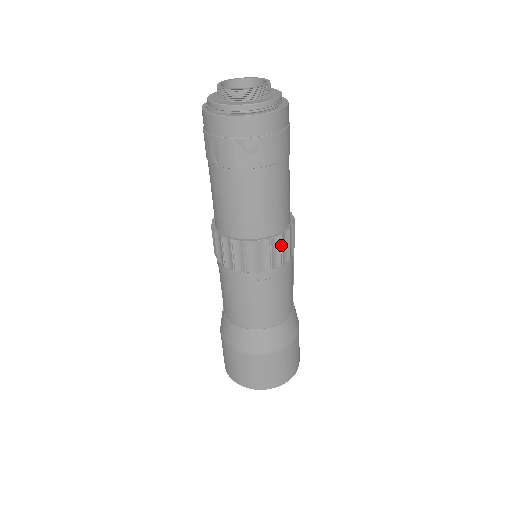
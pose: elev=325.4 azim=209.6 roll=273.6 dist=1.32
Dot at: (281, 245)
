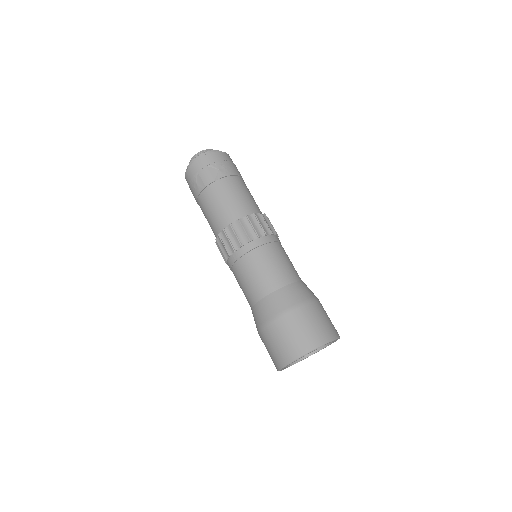
Dot at: (264, 220)
